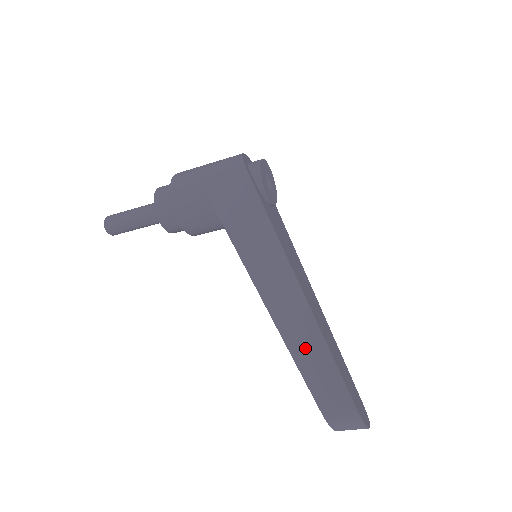
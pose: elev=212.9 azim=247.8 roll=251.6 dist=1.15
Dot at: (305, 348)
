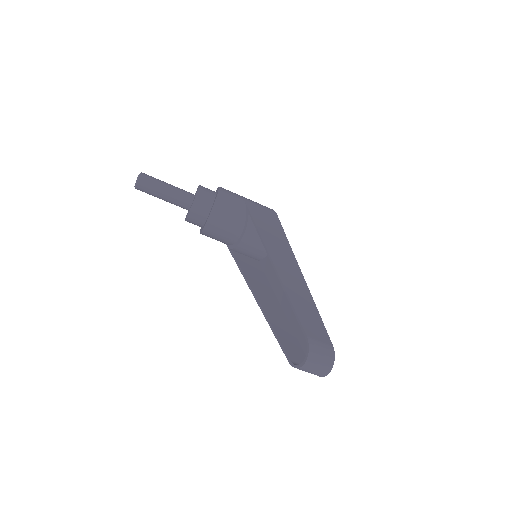
Dot at: (300, 299)
